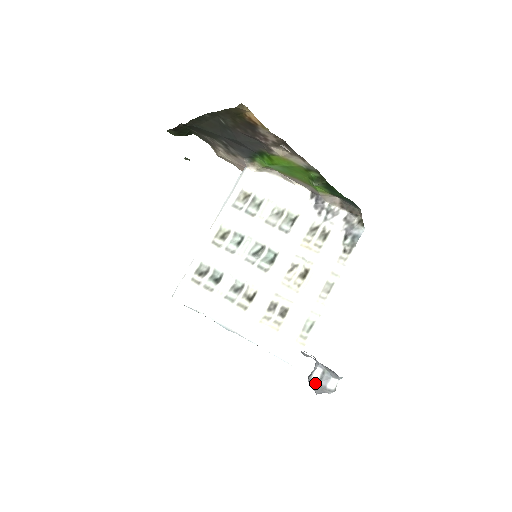
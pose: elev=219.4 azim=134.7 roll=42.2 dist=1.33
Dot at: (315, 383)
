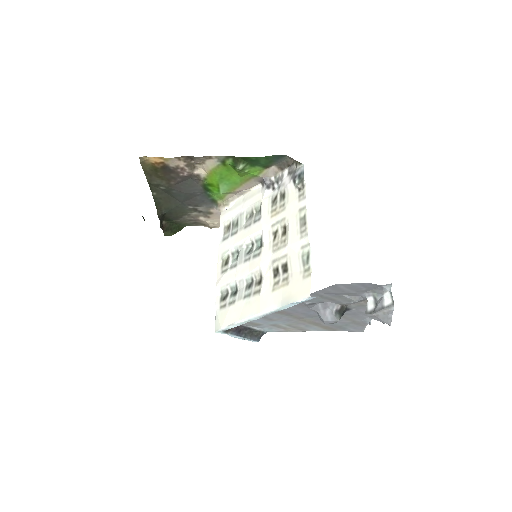
Dot at: (373, 312)
